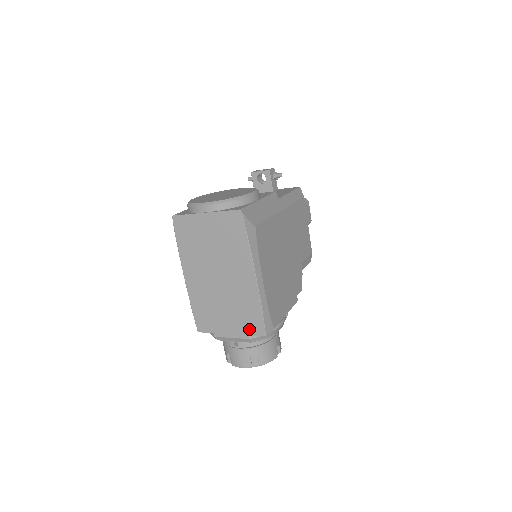
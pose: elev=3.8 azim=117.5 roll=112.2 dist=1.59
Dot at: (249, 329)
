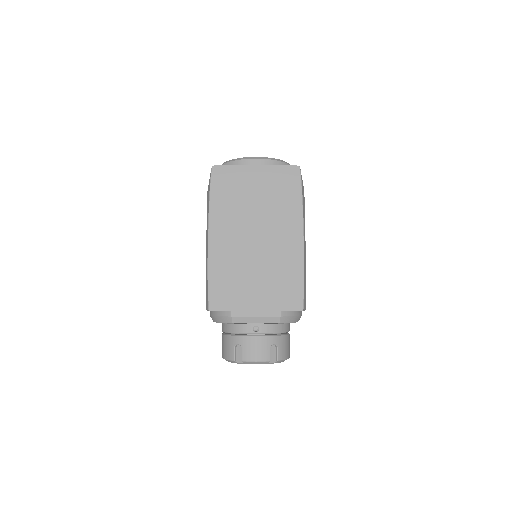
Dot at: (283, 303)
